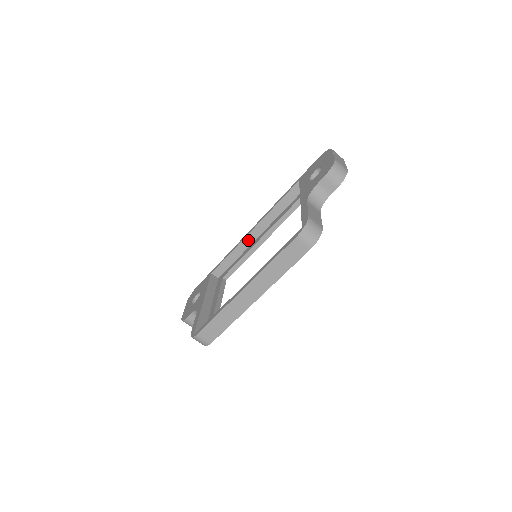
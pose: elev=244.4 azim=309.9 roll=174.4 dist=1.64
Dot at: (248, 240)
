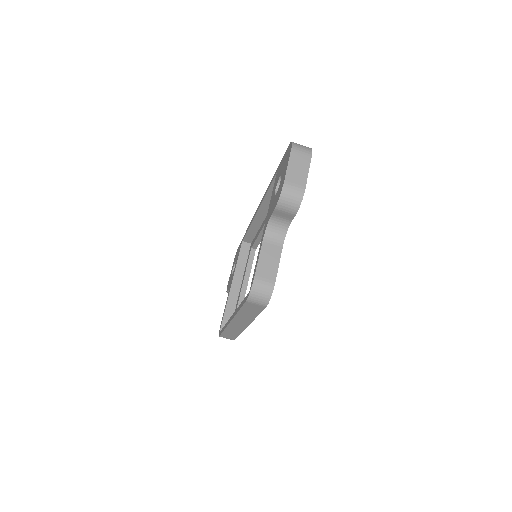
Dot at: (258, 218)
